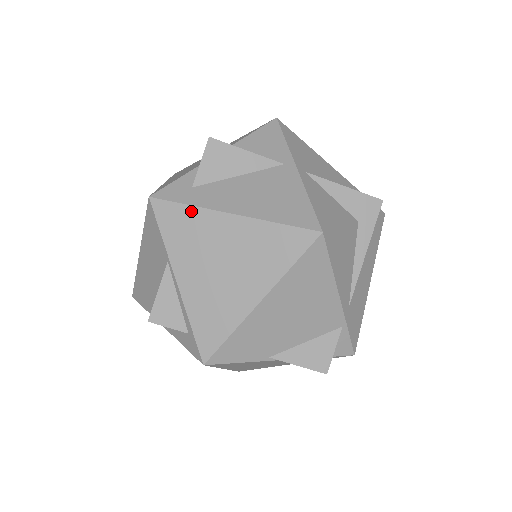
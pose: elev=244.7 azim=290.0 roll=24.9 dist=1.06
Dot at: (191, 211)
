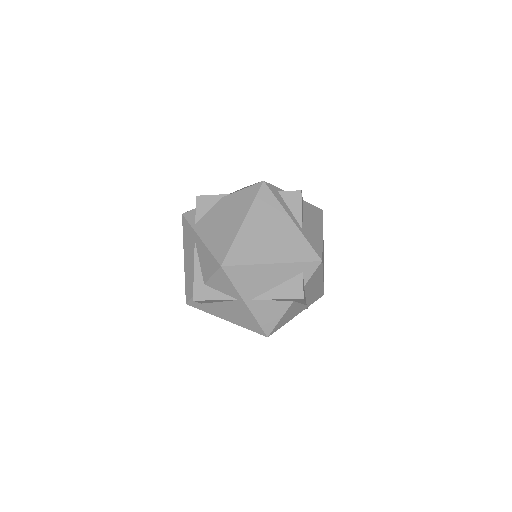
Dot at: occluded
